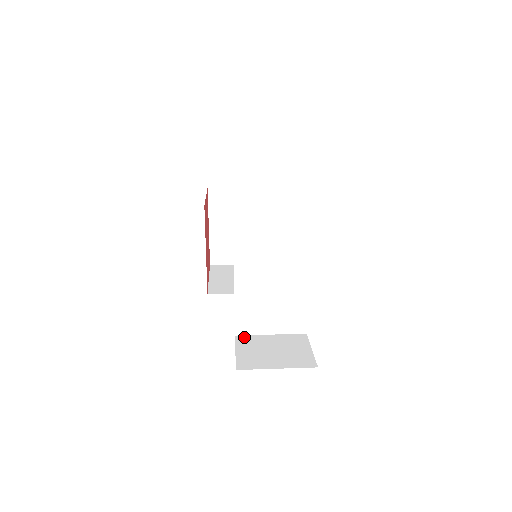
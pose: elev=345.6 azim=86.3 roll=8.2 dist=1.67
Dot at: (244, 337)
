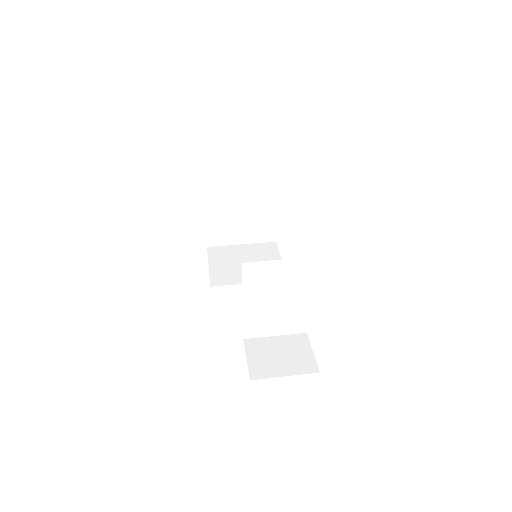
Dot at: (252, 341)
